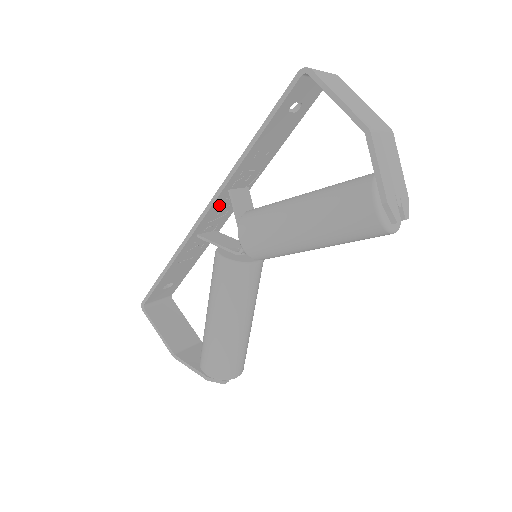
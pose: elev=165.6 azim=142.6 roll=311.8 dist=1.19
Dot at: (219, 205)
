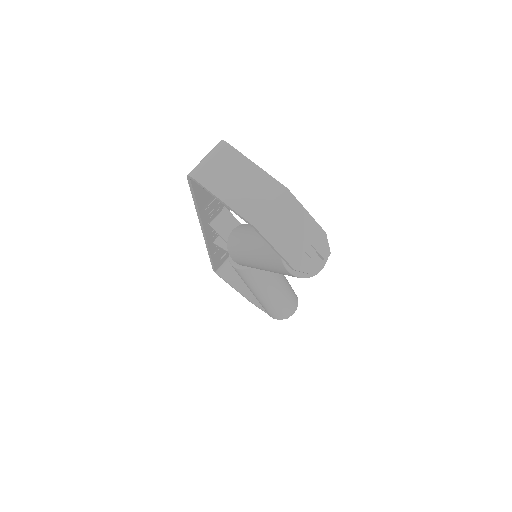
Dot at: (212, 229)
